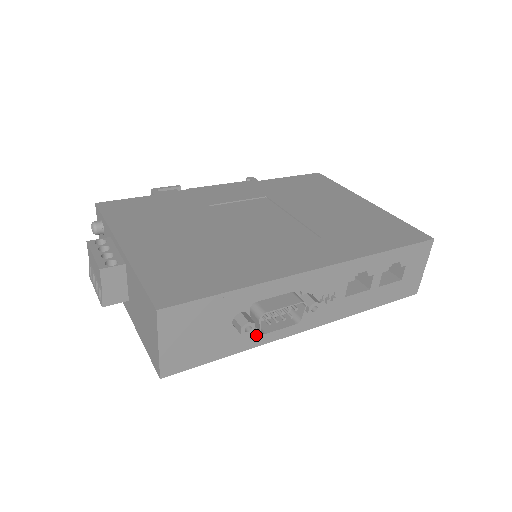
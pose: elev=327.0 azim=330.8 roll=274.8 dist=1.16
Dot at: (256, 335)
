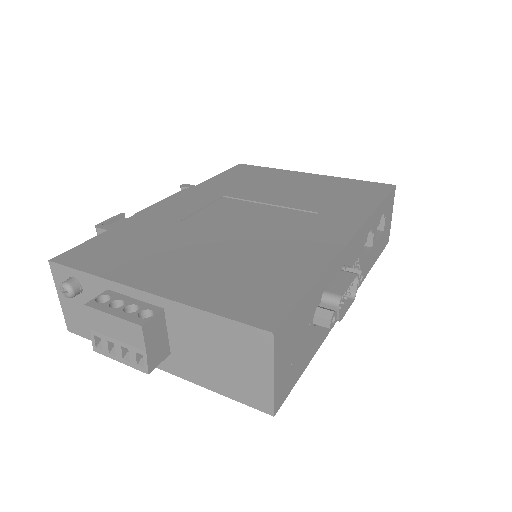
Dot at: (324, 327)
